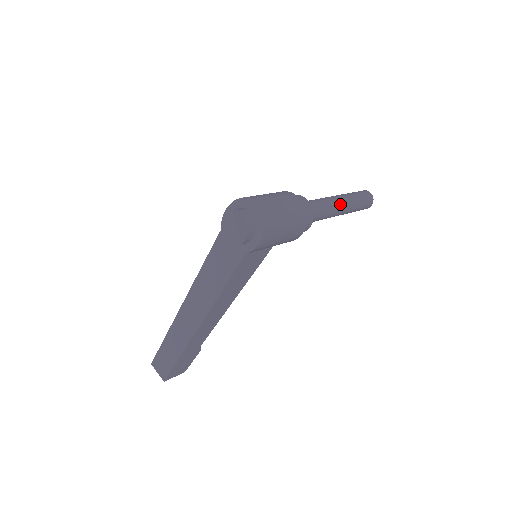
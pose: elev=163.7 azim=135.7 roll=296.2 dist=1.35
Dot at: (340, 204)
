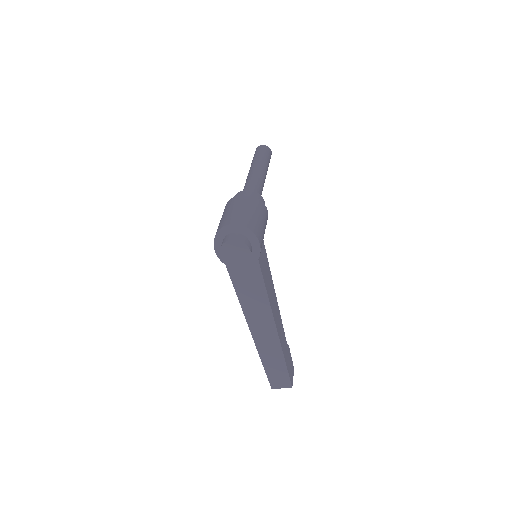
Dot at: (260, 171)
